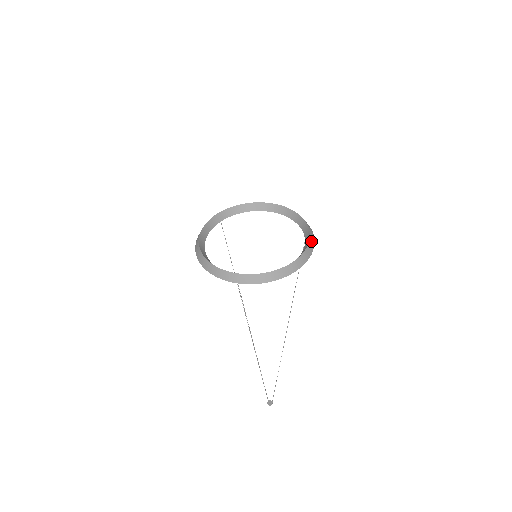
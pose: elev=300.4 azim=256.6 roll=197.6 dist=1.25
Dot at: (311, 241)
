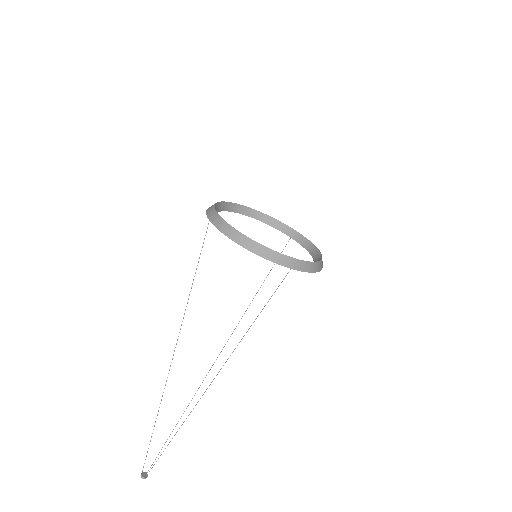
Dot at: (310, 244)
